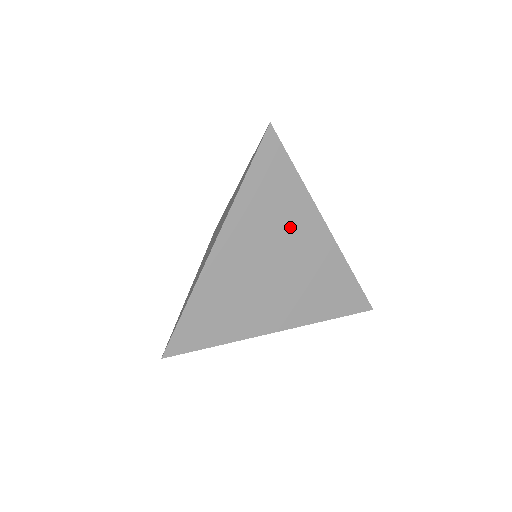
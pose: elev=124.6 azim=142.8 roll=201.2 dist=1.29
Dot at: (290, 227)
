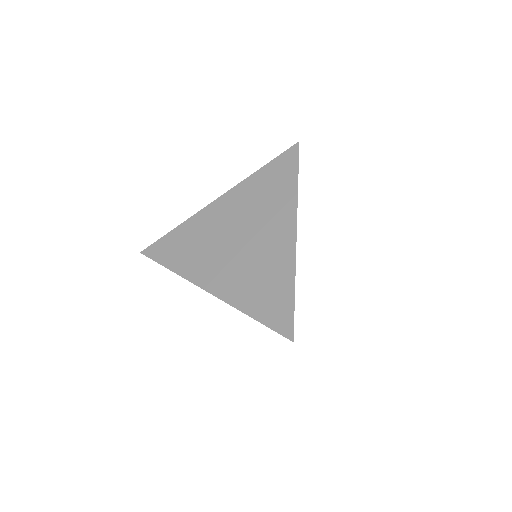
Dot at: (269, 215)
